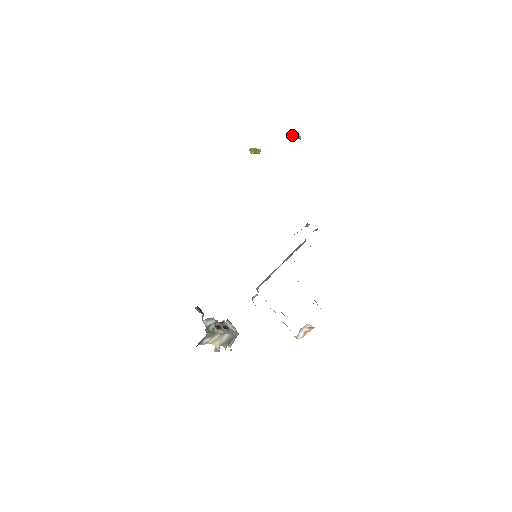
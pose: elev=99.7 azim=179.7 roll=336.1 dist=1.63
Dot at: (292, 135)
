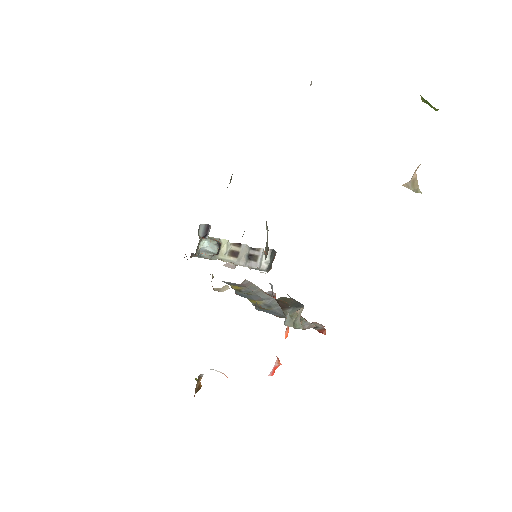
Dot at: occluded
